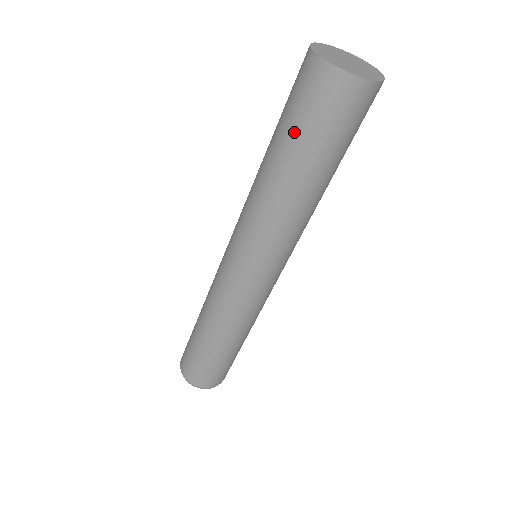
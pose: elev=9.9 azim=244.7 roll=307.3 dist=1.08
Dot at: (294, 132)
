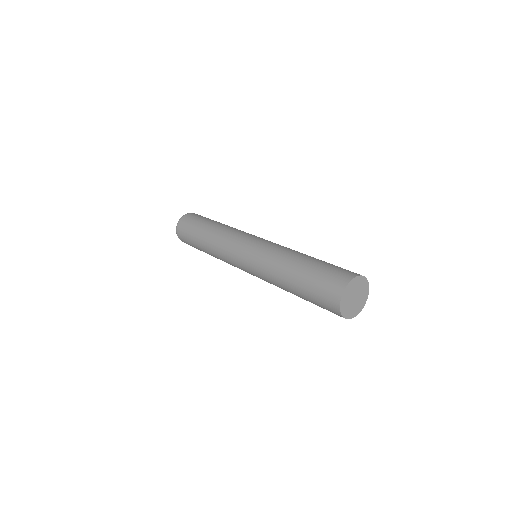
Dot at: (309, 299)
